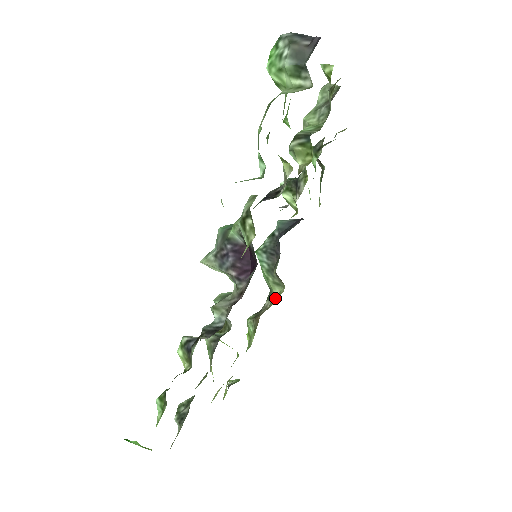
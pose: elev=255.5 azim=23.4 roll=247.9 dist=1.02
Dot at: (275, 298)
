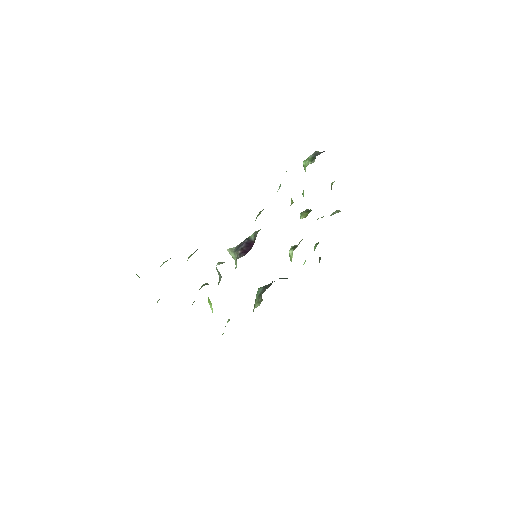
Dot at: occluded
